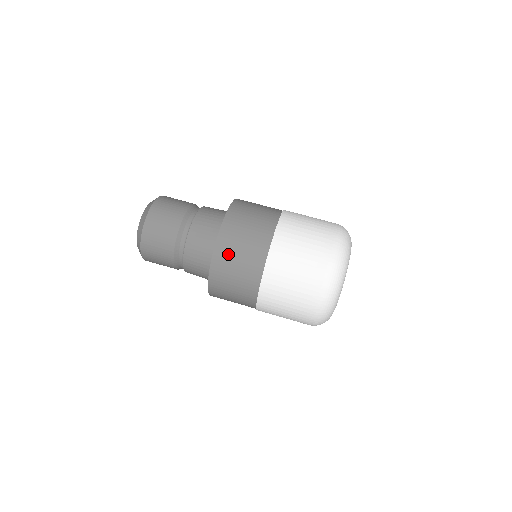
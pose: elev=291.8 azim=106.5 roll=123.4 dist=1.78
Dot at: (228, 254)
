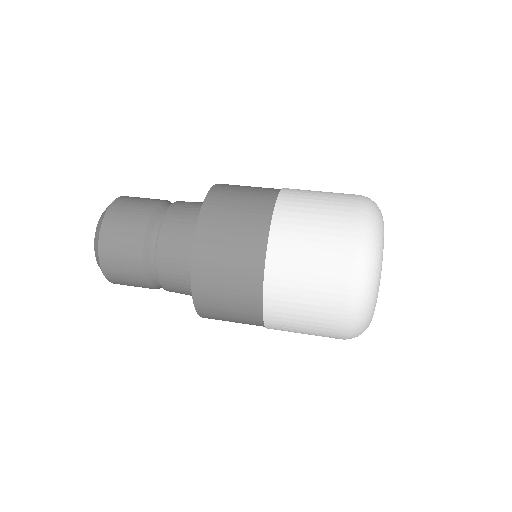
Dot at: (235, 185)
